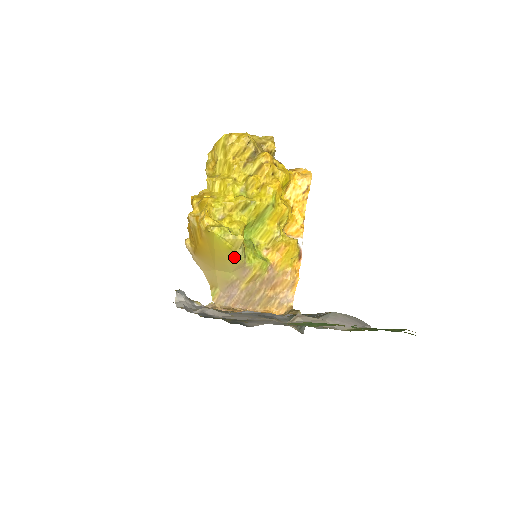
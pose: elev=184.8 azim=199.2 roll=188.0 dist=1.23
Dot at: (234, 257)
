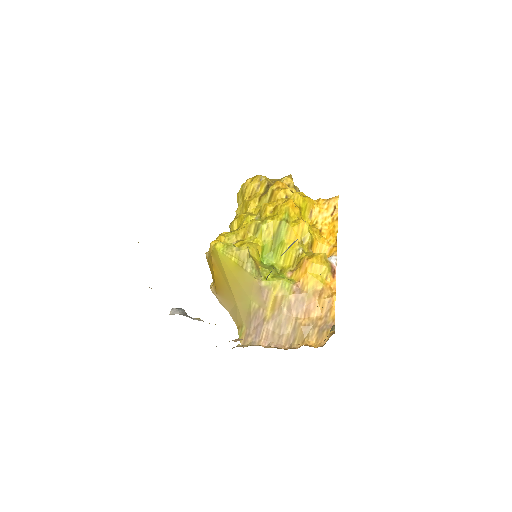
Dot at: (245, 275)
